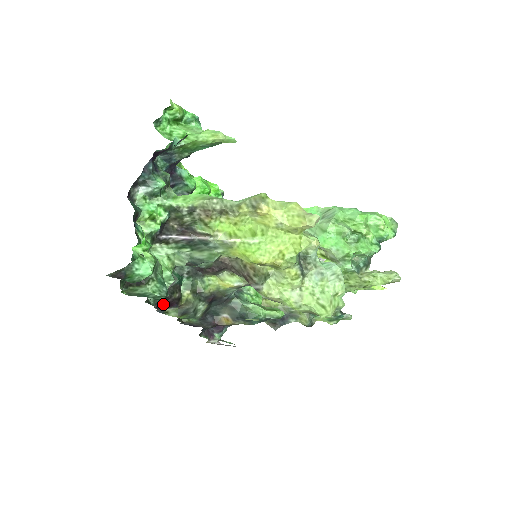
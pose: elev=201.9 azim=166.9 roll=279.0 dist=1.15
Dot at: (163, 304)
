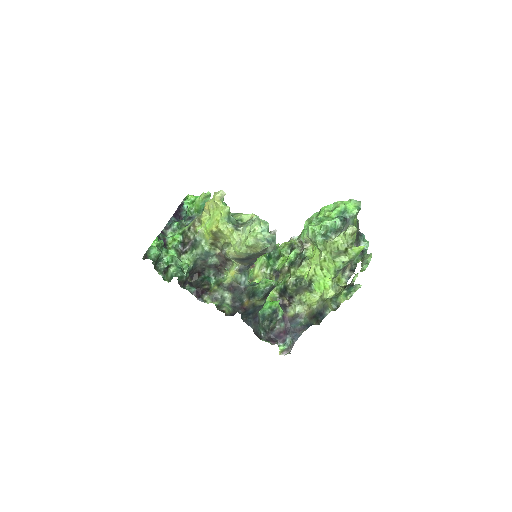
Dot at: (198, 293)
